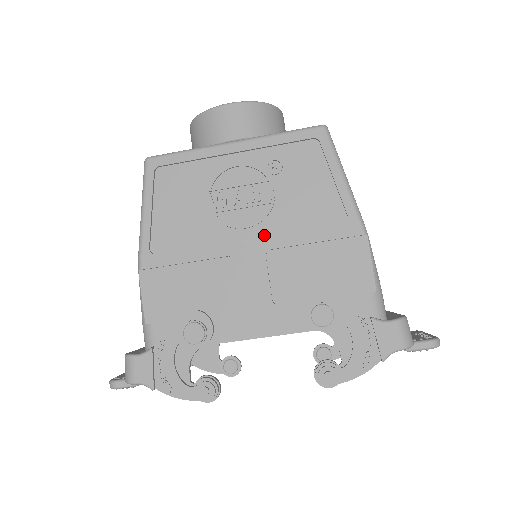
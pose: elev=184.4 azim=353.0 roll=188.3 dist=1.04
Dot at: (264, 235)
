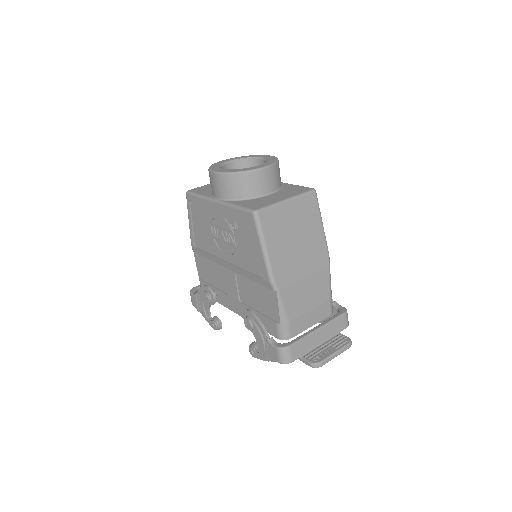
Dot at: (233, 263)
